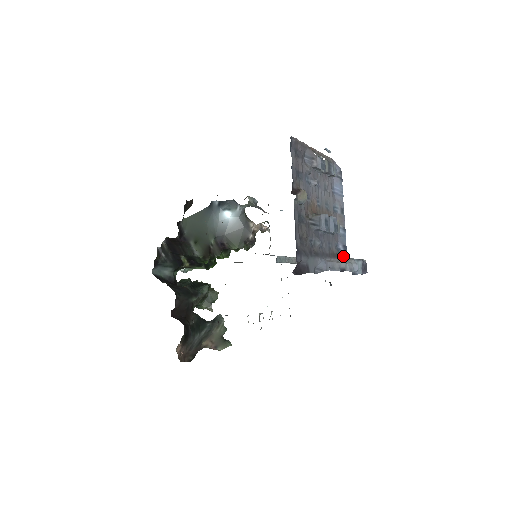
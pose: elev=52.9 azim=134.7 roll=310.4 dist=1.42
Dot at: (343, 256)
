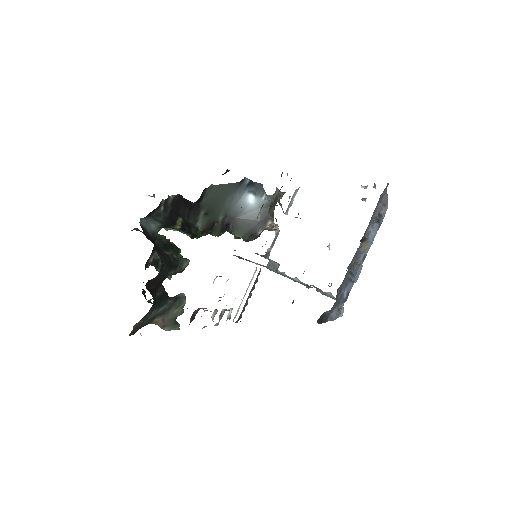
Dot at: (342, 302)
